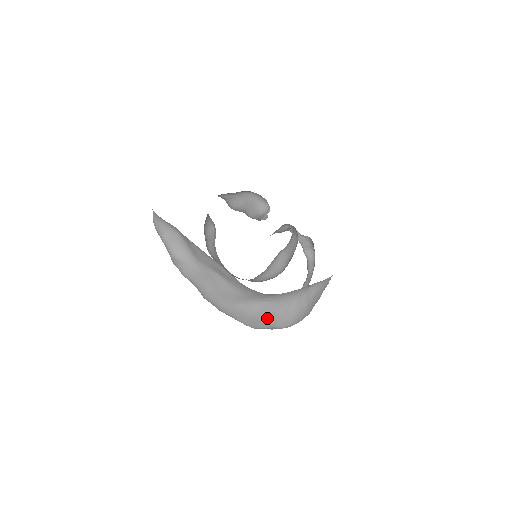
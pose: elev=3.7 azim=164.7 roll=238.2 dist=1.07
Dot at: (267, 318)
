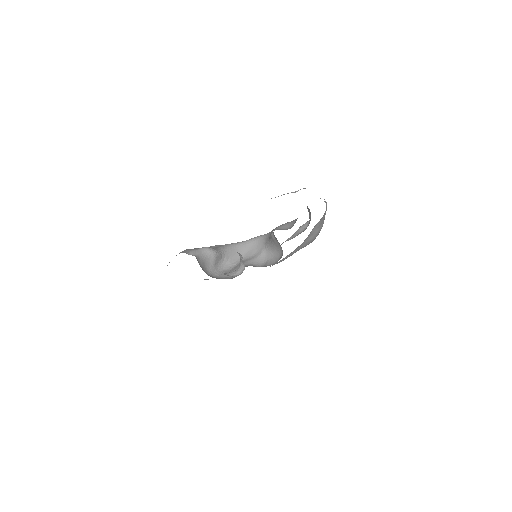
Dot at: occluded
